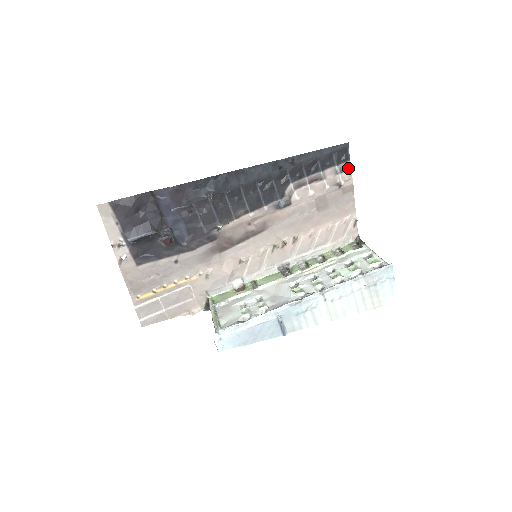
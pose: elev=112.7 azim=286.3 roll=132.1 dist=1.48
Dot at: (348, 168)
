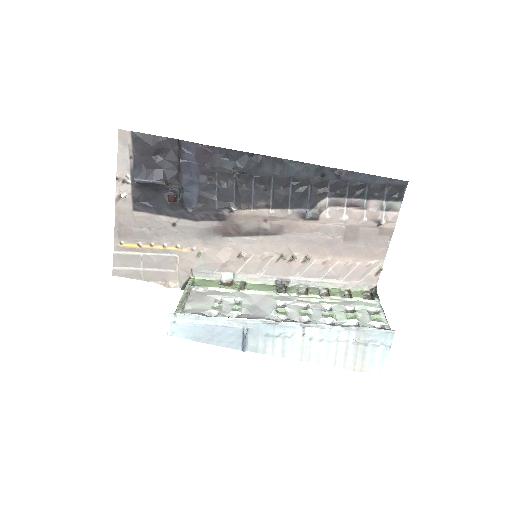
Dot at: (396, 209)
